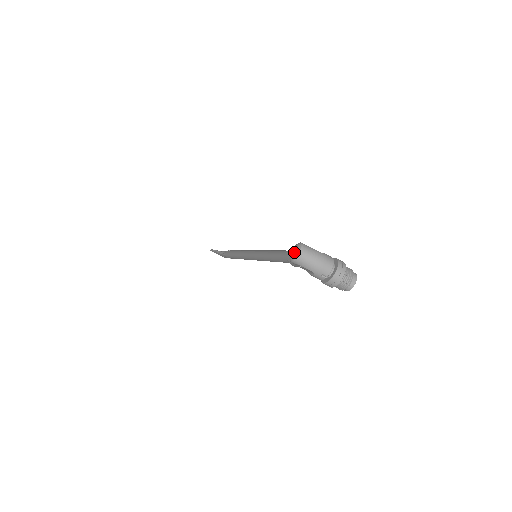
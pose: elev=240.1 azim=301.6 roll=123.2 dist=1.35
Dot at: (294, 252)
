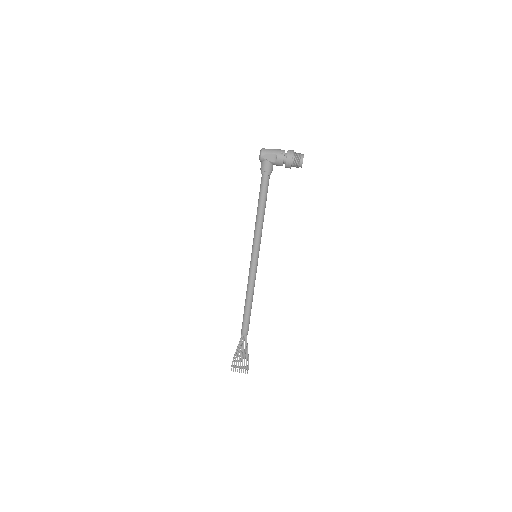
Dot at: (260, 153)
